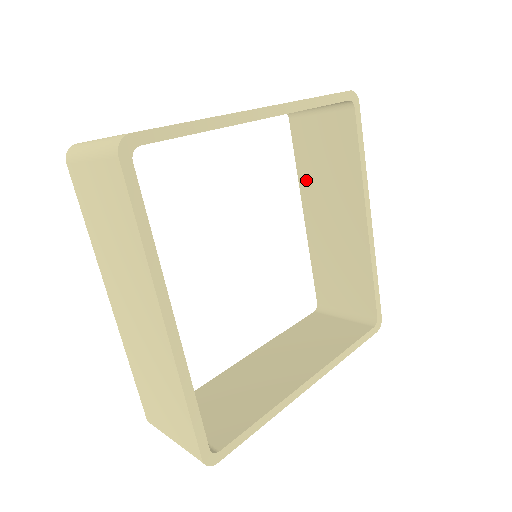
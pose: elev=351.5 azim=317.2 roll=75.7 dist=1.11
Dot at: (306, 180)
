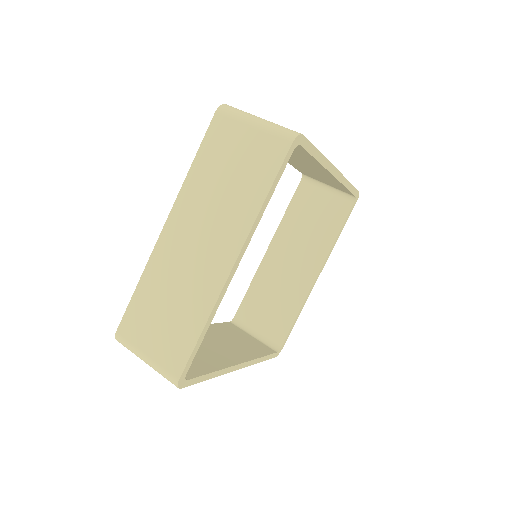
Dot at: occluded
